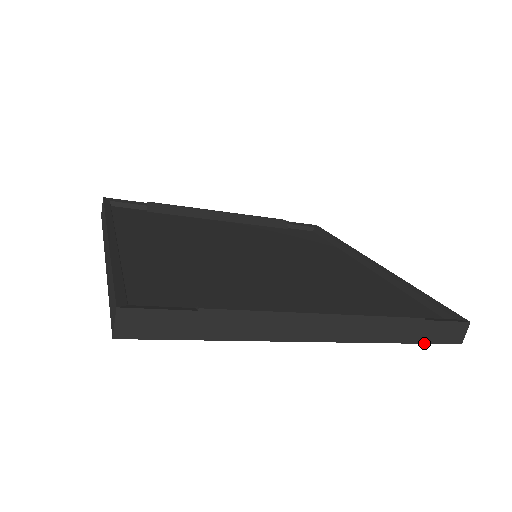
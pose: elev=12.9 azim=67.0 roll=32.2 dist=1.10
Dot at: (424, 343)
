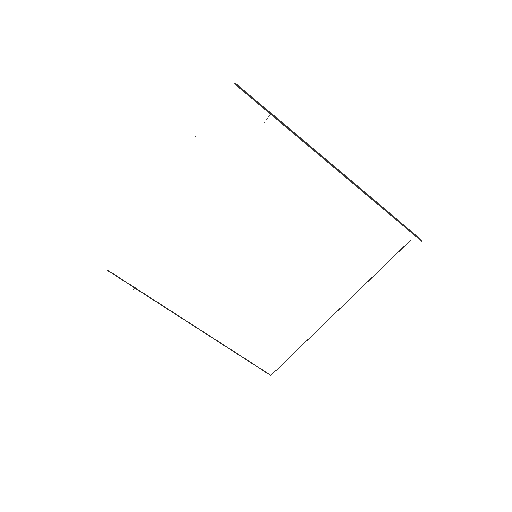
Dot at: occluded
